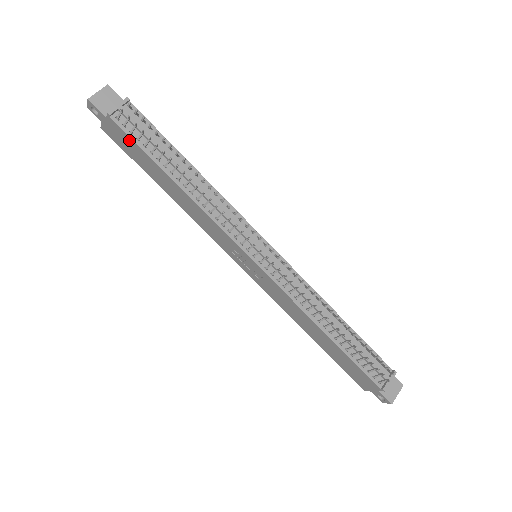
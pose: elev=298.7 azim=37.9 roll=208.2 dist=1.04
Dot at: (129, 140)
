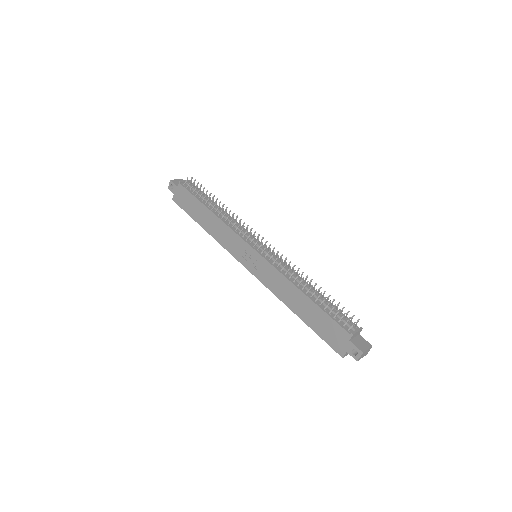
Dot at: (188, 195)
